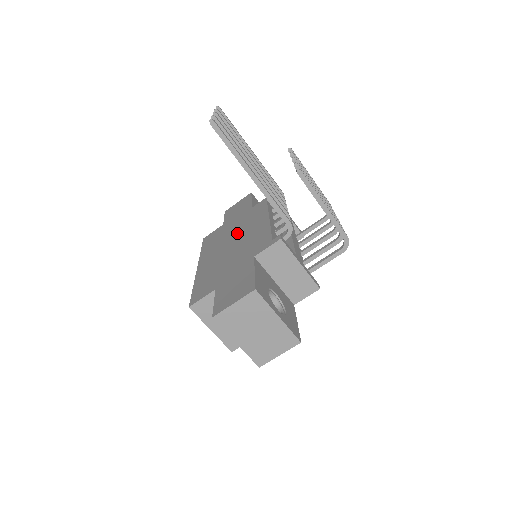
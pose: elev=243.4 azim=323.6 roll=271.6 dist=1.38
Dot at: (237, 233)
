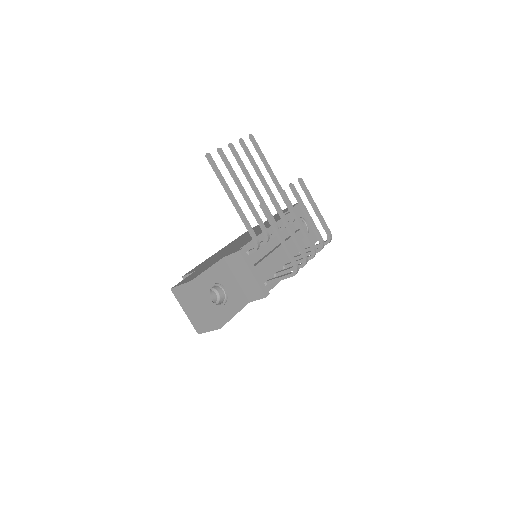
Dot at: occluded
